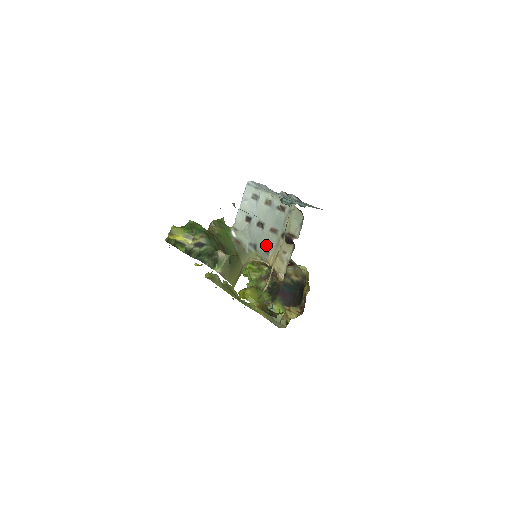
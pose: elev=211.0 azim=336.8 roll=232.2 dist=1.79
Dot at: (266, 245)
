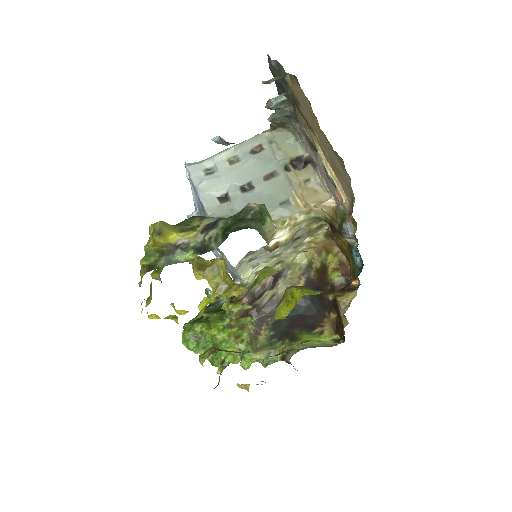
Dot at: (276, 198)
